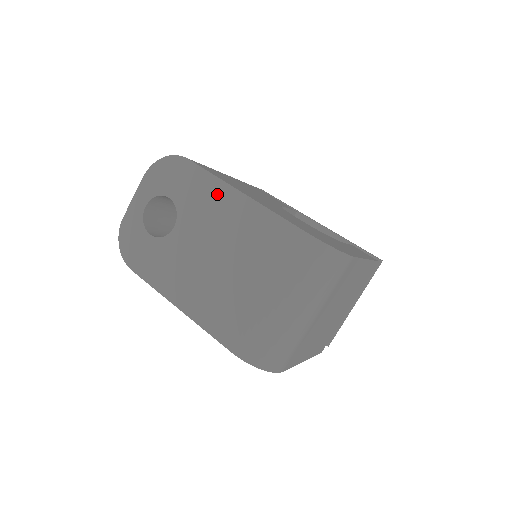
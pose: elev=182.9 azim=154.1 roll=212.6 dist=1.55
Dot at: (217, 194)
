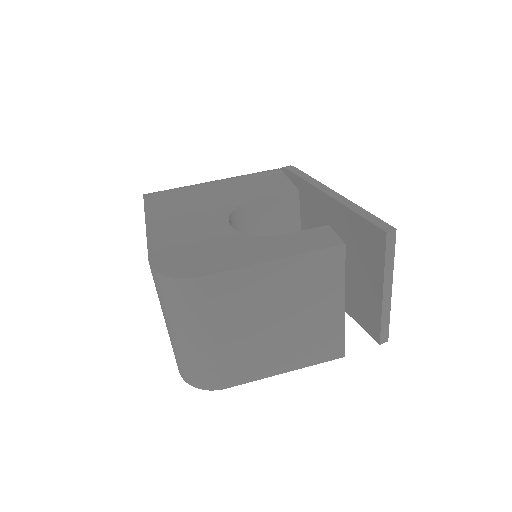
Dot at: occluded
